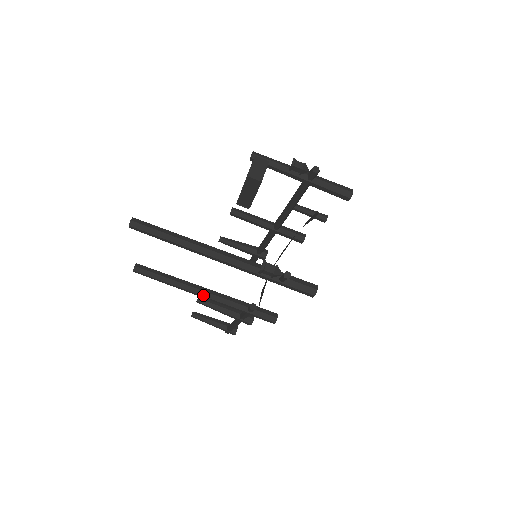
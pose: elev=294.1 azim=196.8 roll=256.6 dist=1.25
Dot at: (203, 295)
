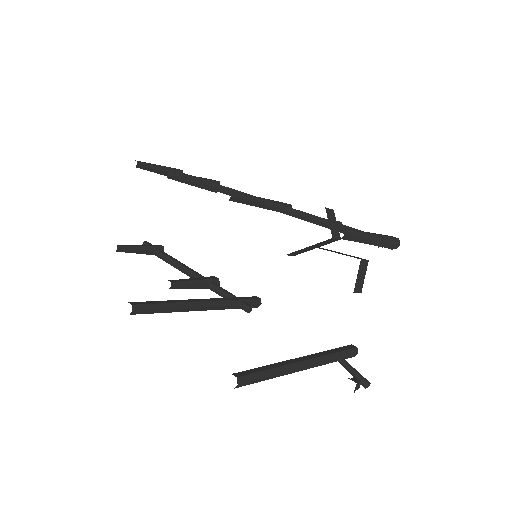
Dot at: (202, 310)
